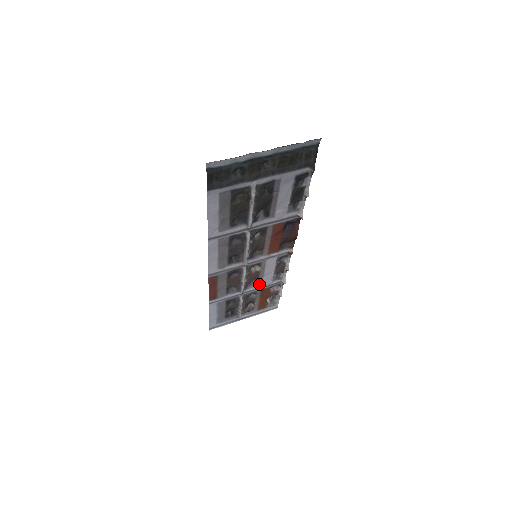
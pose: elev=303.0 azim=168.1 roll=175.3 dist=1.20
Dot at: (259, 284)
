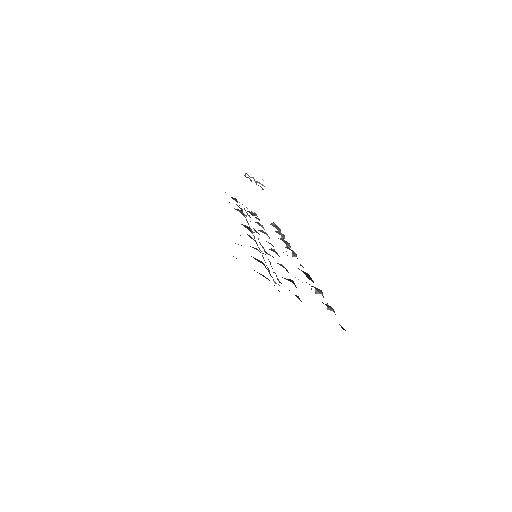
Dot at: occluded
